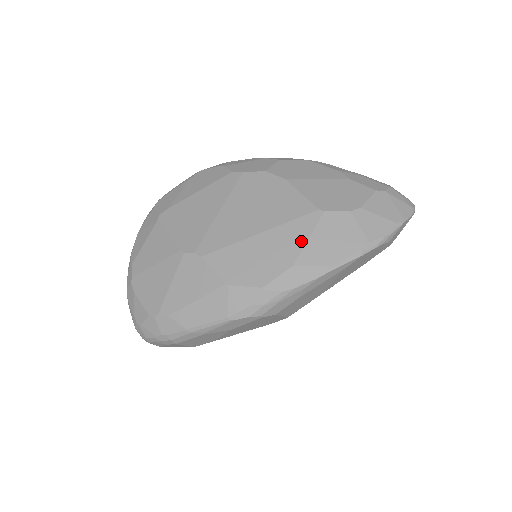
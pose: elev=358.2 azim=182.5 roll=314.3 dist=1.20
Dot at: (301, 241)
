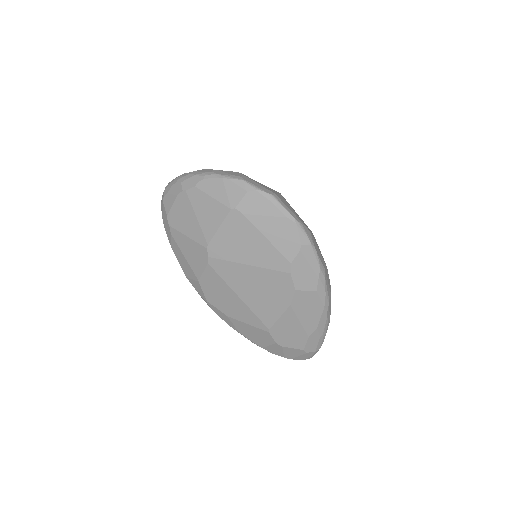
Dot at: (244, 320)
